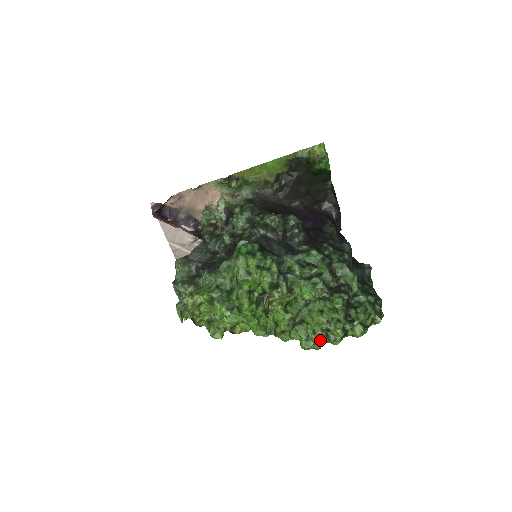
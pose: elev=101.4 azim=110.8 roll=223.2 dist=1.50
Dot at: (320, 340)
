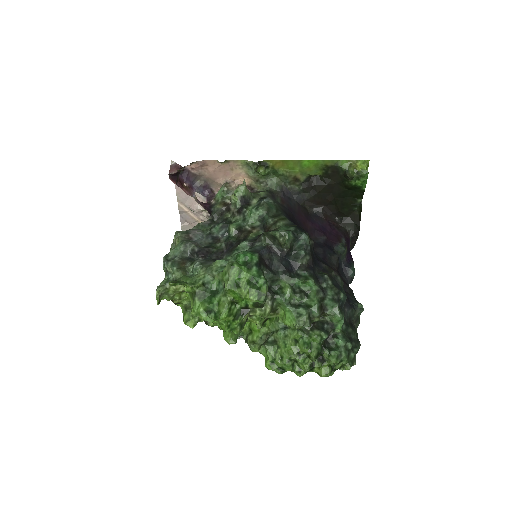
Dot at: (285, 367)
